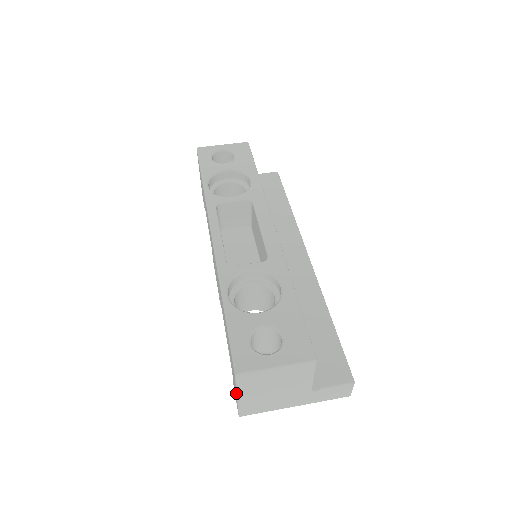
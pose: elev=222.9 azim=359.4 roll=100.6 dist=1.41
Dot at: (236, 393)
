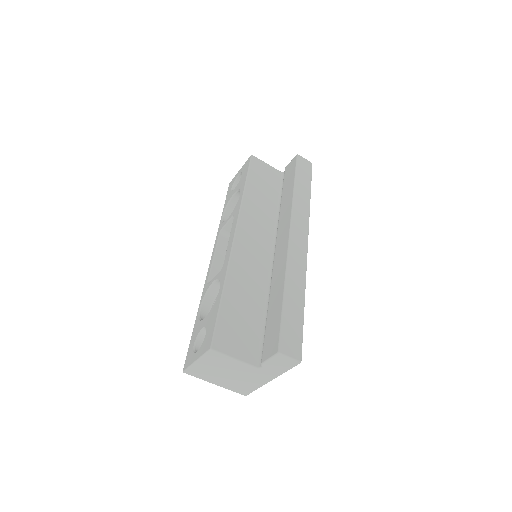
Dot at: (210, 382)
